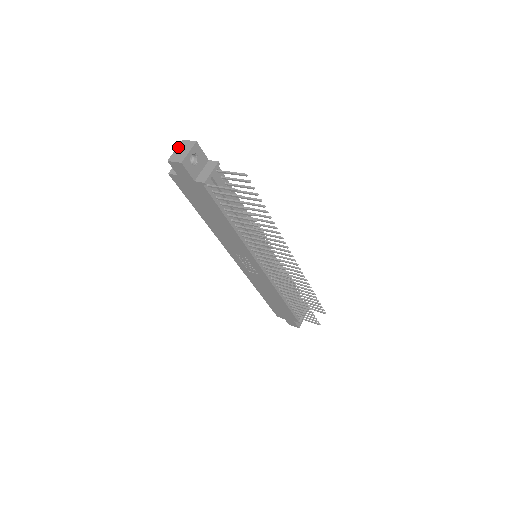
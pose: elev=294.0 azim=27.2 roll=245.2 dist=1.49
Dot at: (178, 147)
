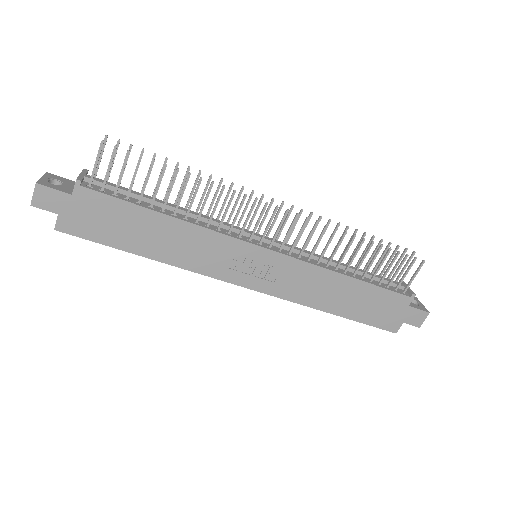
Dot at: occluded
